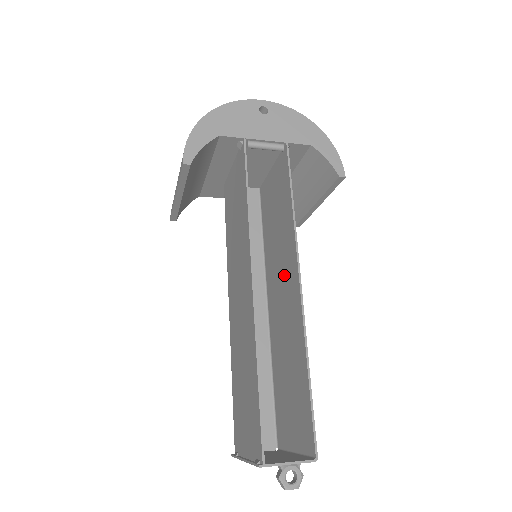
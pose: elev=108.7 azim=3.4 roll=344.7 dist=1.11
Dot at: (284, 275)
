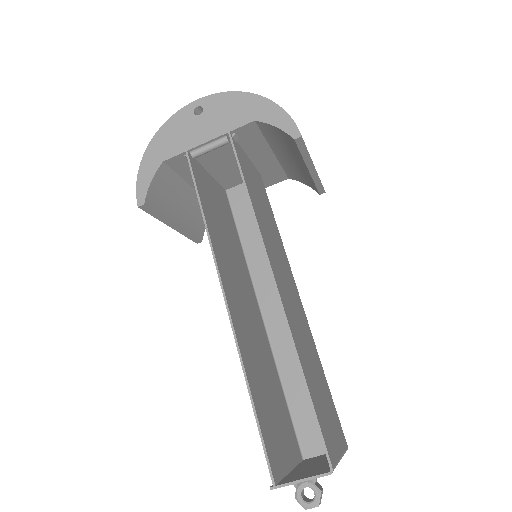
Dot at: occluded
